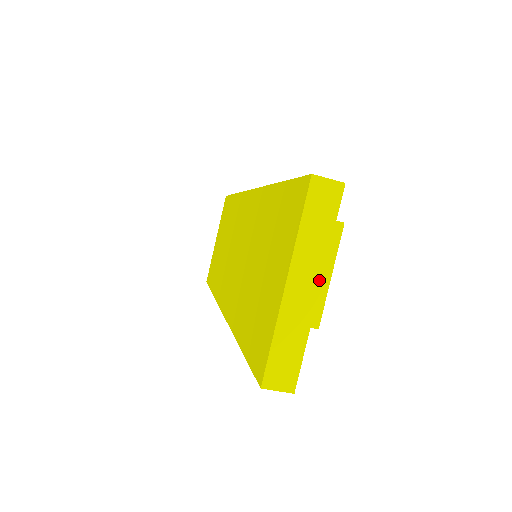
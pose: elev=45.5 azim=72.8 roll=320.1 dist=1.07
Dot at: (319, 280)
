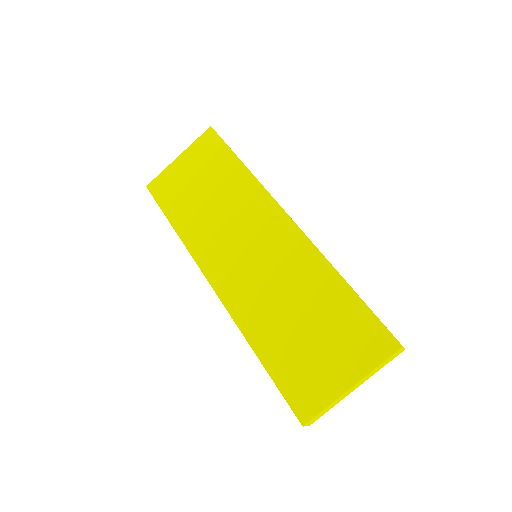
Dot at: occluded
